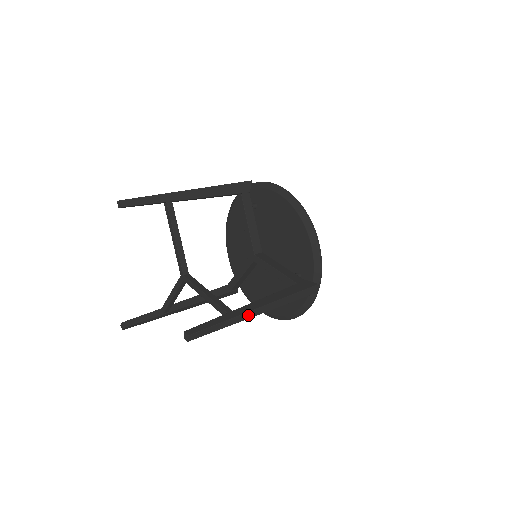
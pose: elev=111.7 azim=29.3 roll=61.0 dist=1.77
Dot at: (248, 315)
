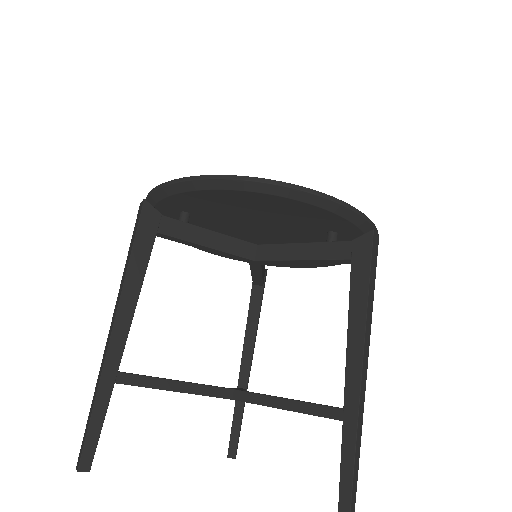
Dot at: (362, 391)
